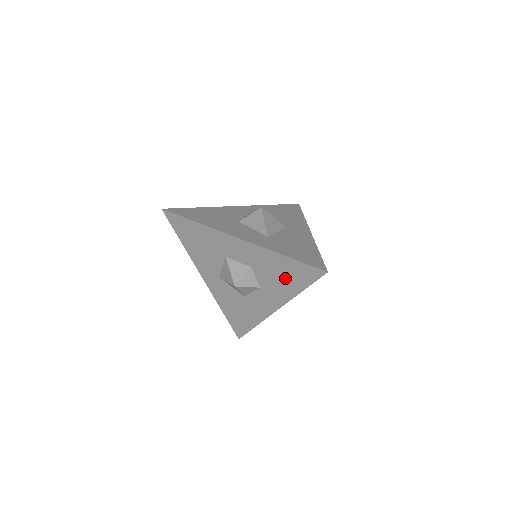
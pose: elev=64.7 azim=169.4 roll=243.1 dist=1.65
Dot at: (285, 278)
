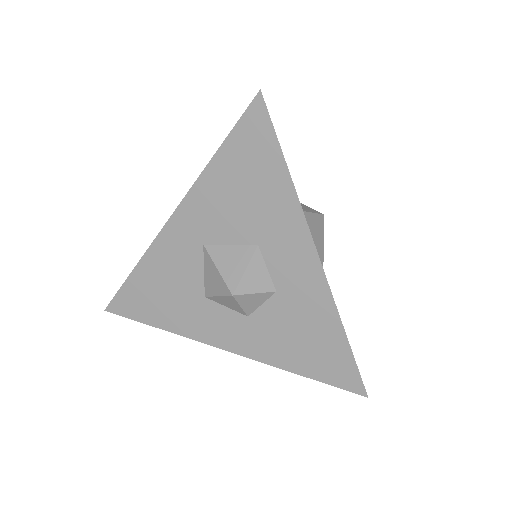
Dot at: (303, 346)
